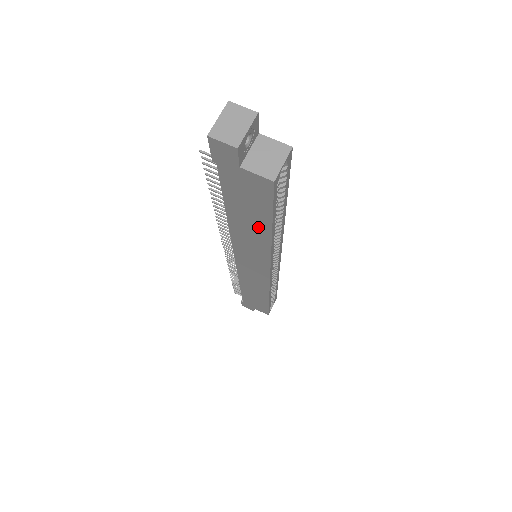
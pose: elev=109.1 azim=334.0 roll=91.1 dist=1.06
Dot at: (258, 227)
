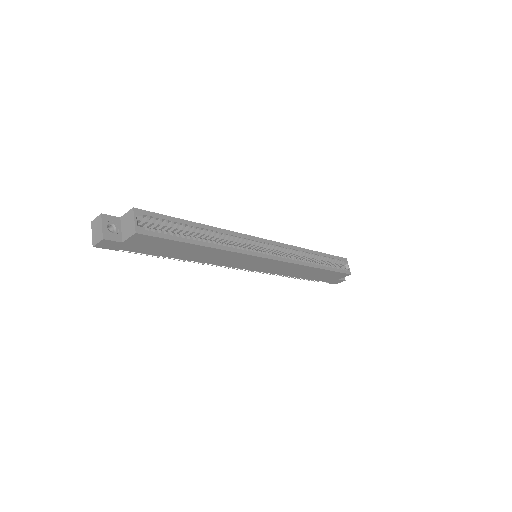
Dot at: (195, 250)
